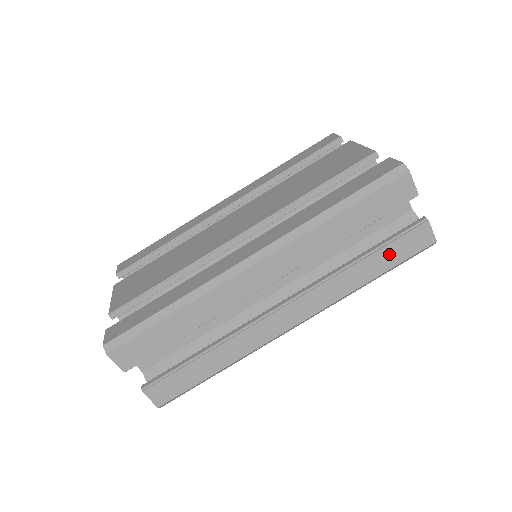
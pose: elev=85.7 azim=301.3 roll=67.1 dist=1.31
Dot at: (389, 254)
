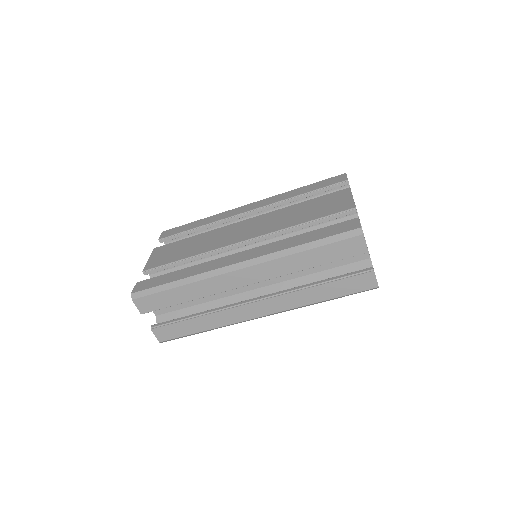
Dot at: (340, 287)
